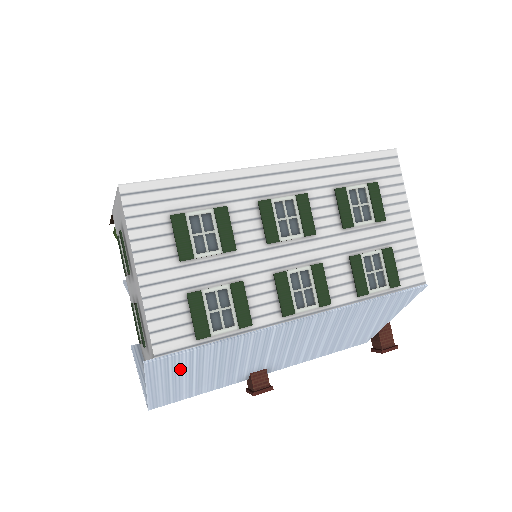
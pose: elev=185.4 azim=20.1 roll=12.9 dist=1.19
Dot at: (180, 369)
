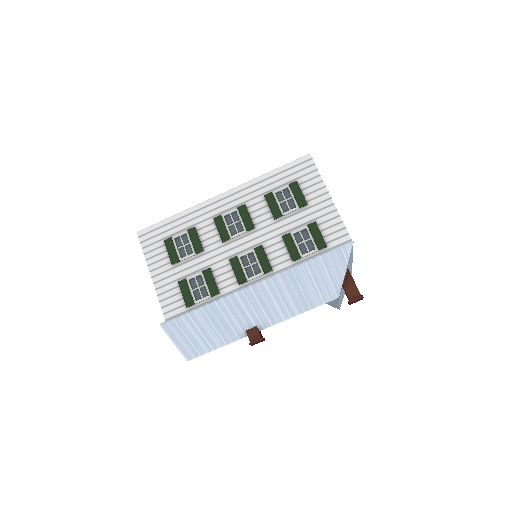
Dot at: (187, 328)
